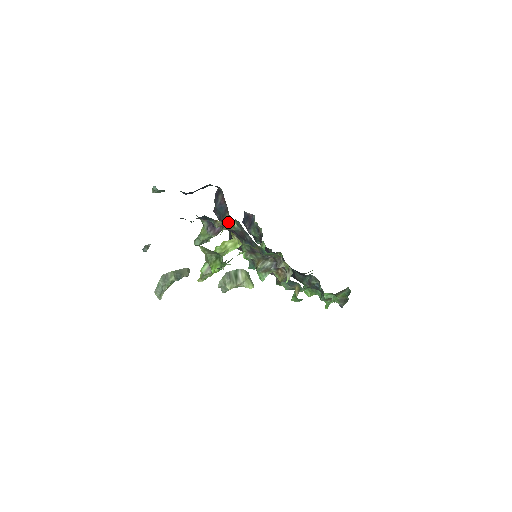
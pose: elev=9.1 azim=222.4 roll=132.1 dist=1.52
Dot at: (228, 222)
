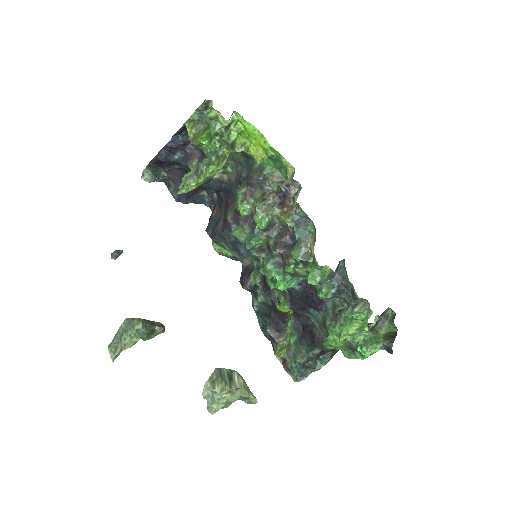
Dot at: occluded
